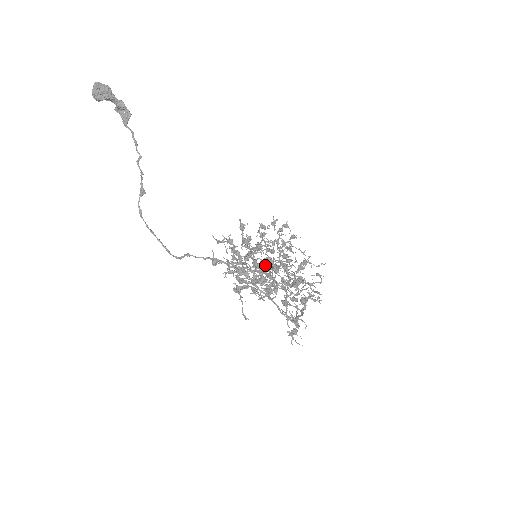
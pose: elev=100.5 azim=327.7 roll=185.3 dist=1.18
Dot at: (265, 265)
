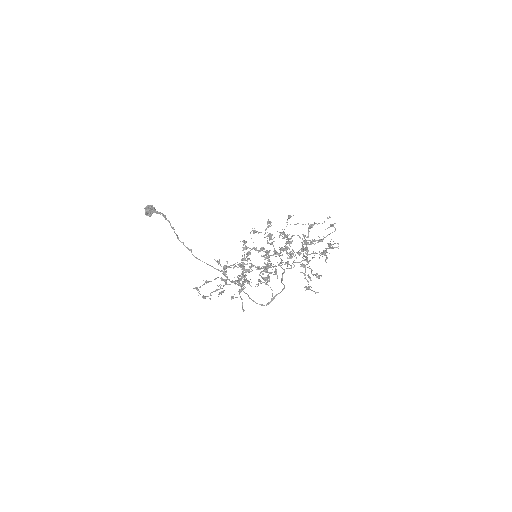
Dot at: occluded
